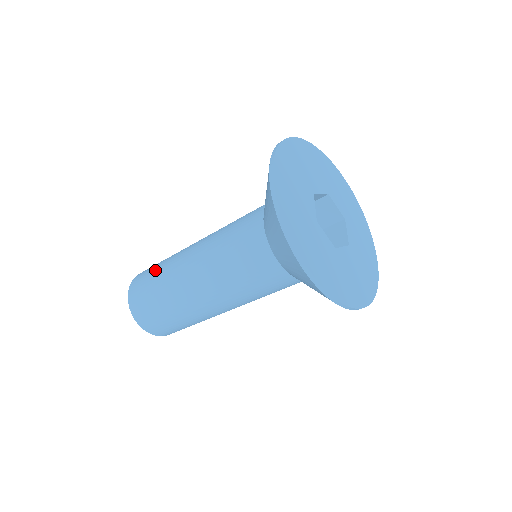
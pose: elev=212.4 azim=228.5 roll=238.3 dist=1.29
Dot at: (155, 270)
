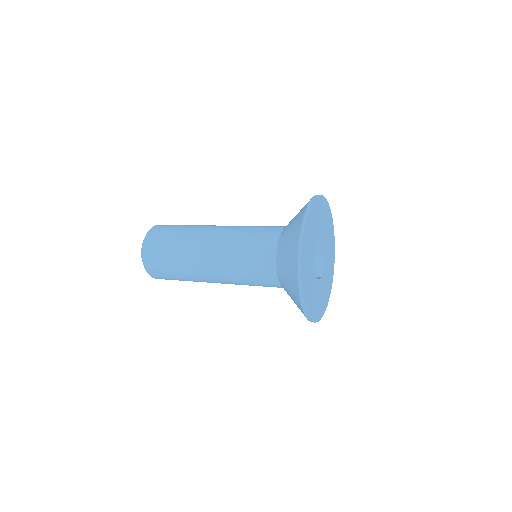
Dot at: (170, 262)
